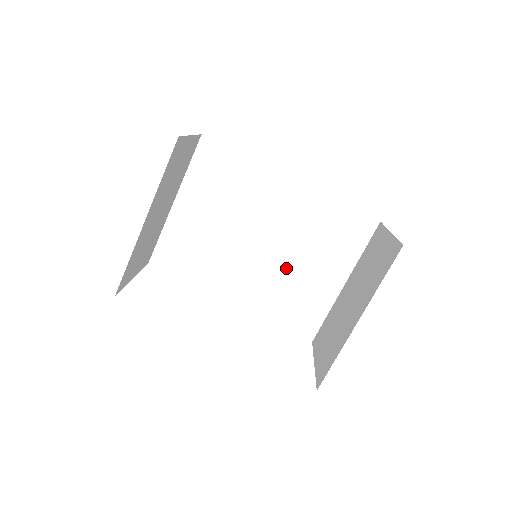
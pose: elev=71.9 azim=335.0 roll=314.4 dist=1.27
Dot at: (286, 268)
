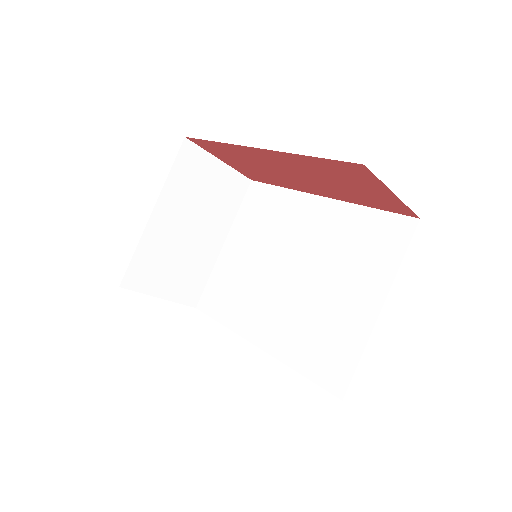
Dot at: (314, 296)
